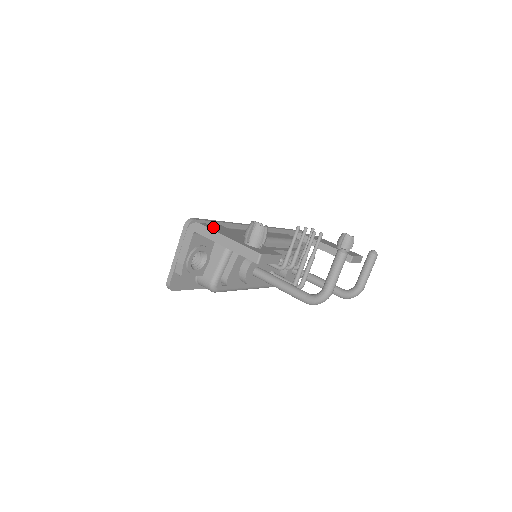
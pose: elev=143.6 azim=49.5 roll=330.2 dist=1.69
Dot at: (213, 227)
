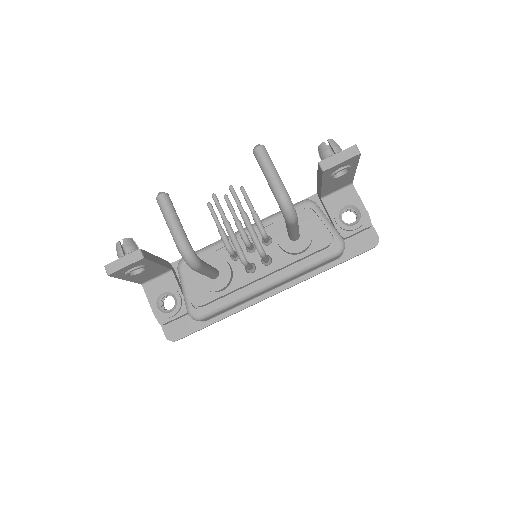
Dot at: occluded
